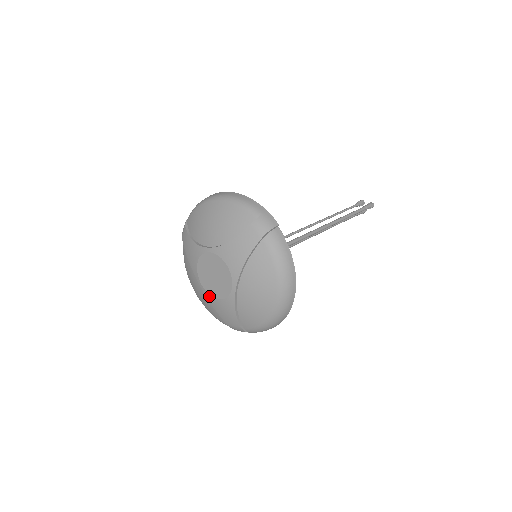
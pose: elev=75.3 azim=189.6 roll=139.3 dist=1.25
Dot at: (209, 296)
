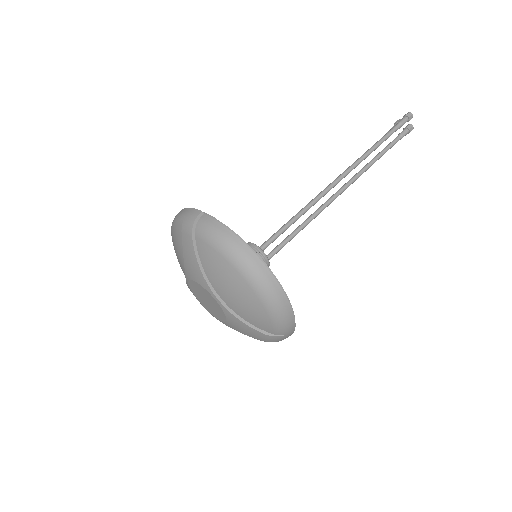
Dot at: (224, 323)
